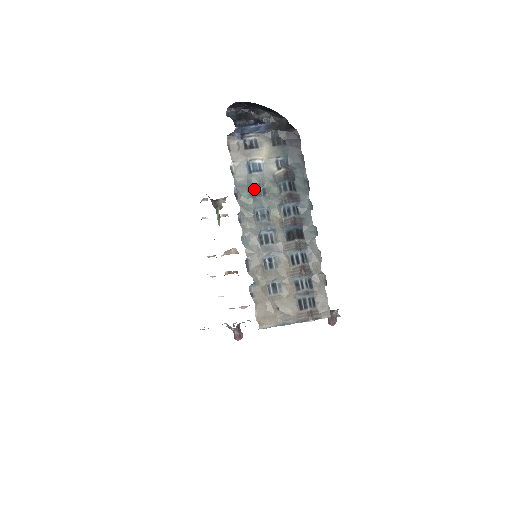
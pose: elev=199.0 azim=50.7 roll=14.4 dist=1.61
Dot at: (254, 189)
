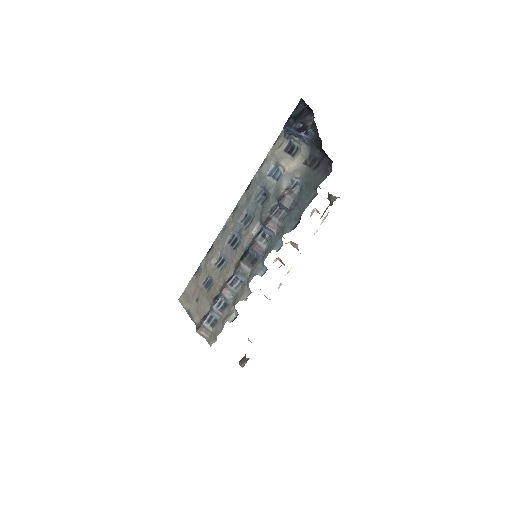
Dot at: (262, 193)
